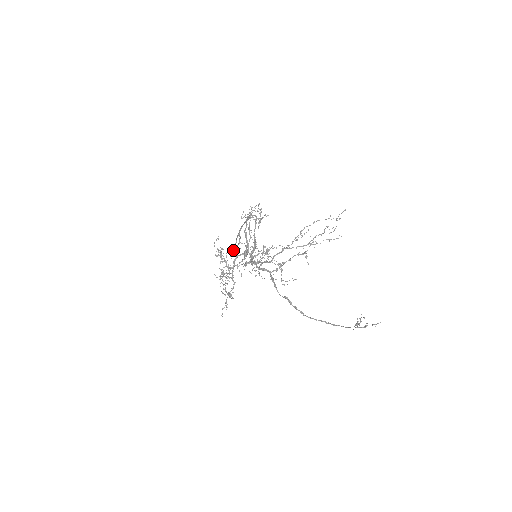
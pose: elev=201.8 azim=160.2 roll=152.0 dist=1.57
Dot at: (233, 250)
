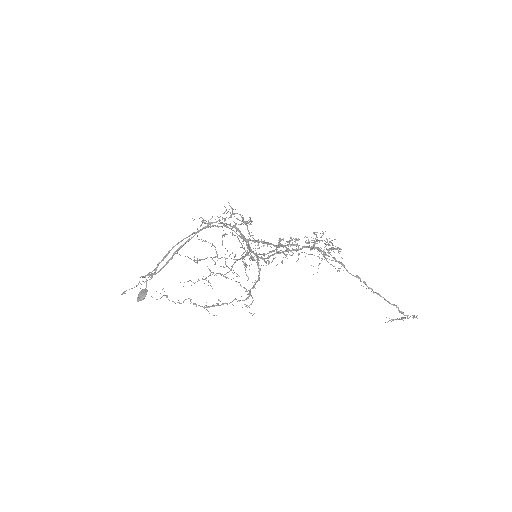
Dot at: (151, 275)
